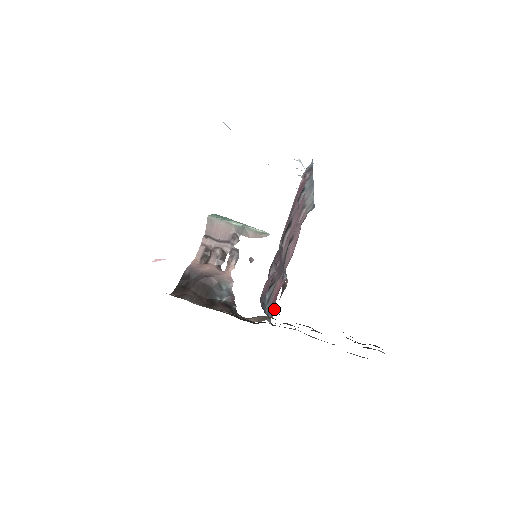
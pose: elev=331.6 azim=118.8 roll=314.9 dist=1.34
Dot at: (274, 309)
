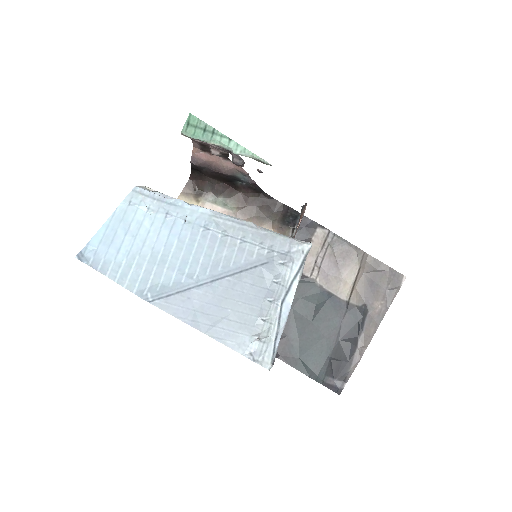
Dot at: occluded
